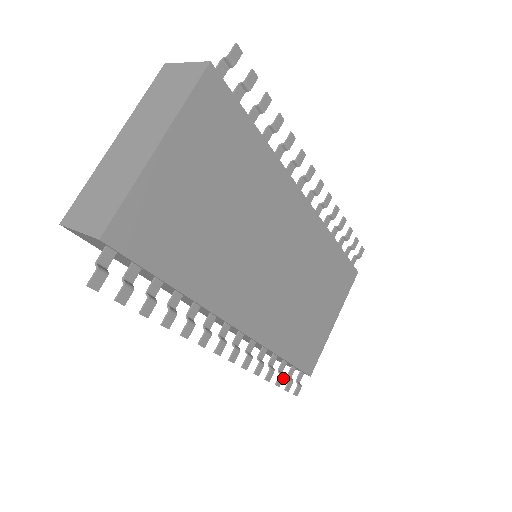
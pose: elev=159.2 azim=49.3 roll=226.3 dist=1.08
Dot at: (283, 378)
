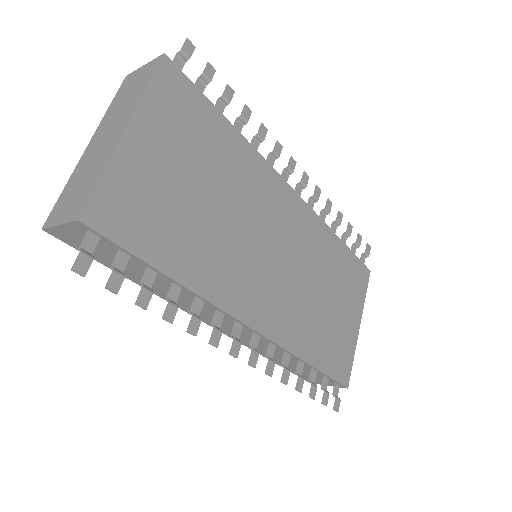
Dot at: (316, 389)
